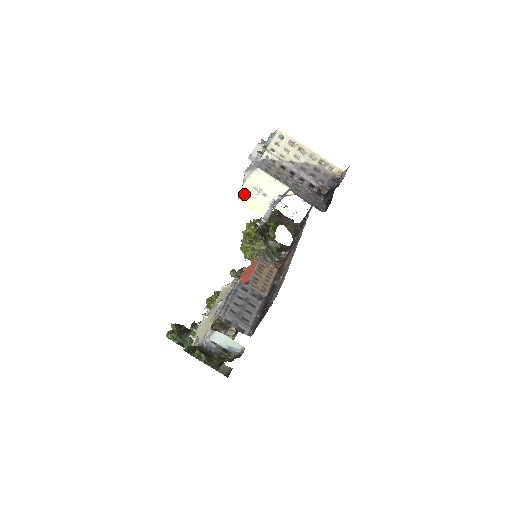
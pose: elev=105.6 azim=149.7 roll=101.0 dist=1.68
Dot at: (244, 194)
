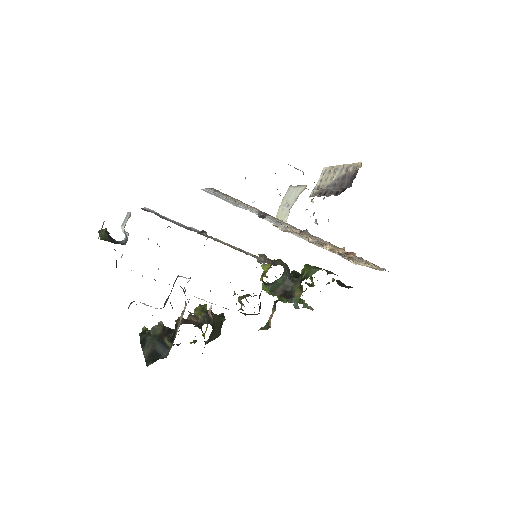
Dot at: (277, 217)
